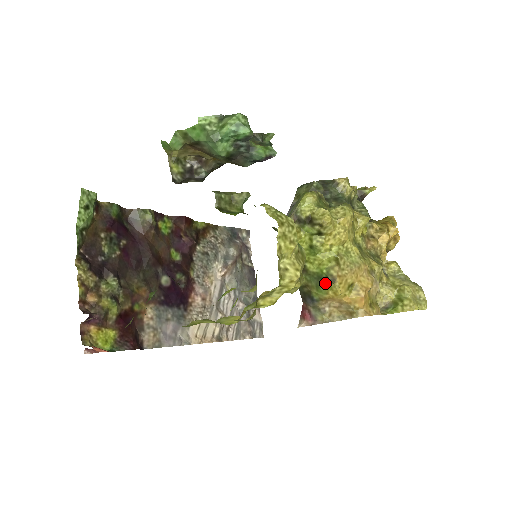
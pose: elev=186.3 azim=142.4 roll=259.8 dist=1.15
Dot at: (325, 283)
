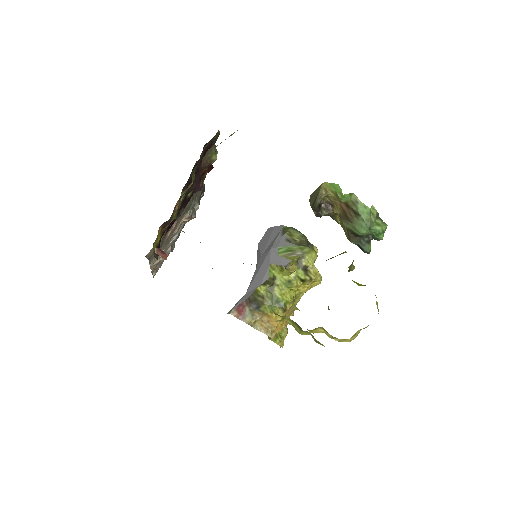
Dot at: (278, 308)
